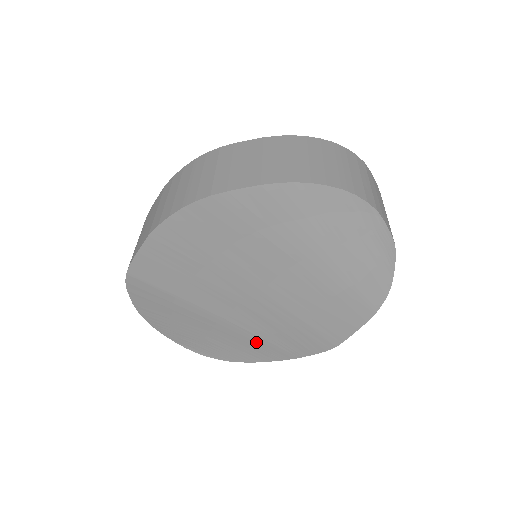
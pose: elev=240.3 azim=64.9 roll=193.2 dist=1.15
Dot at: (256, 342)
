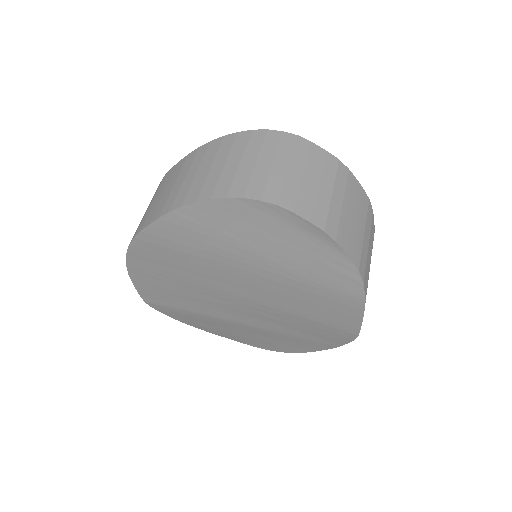
Dot at: (287, 337)
